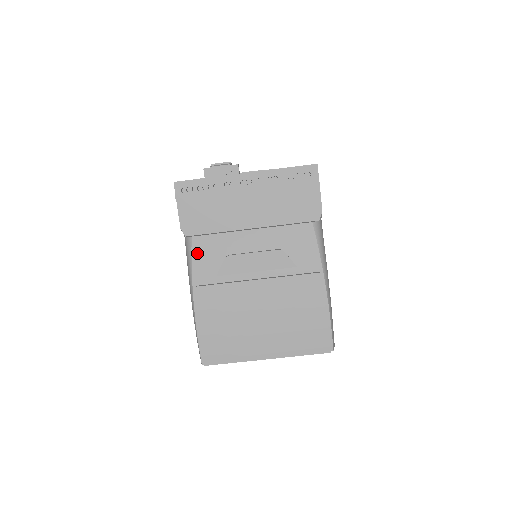
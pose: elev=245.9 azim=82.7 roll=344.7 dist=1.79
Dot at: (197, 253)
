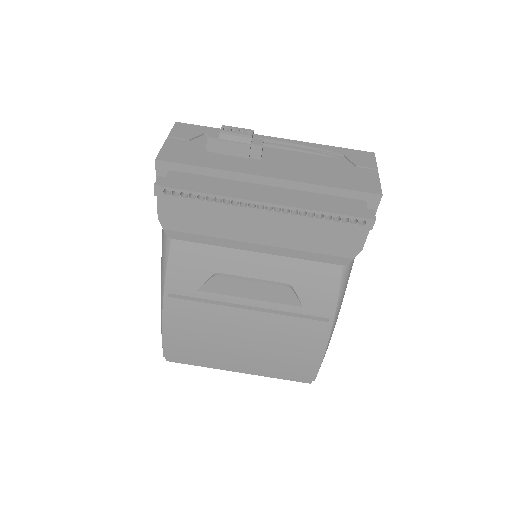
Dot at: (176, 260)
